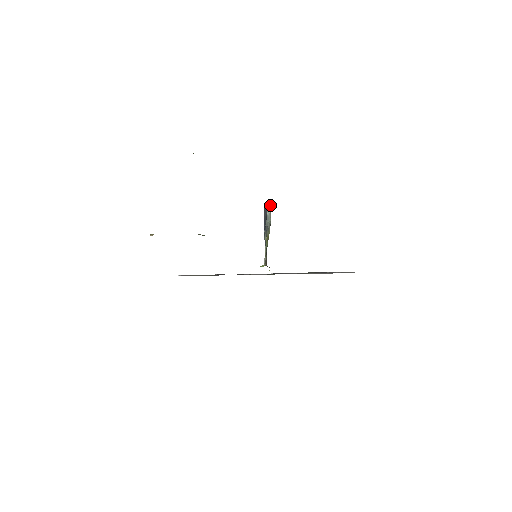
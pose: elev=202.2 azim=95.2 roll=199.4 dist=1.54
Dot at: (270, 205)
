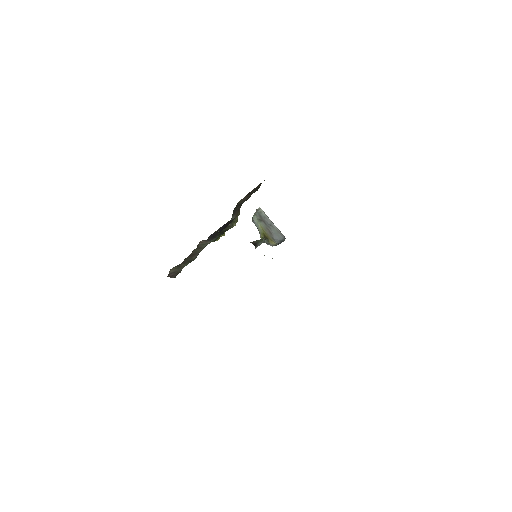
Dot at: (257, 211)
